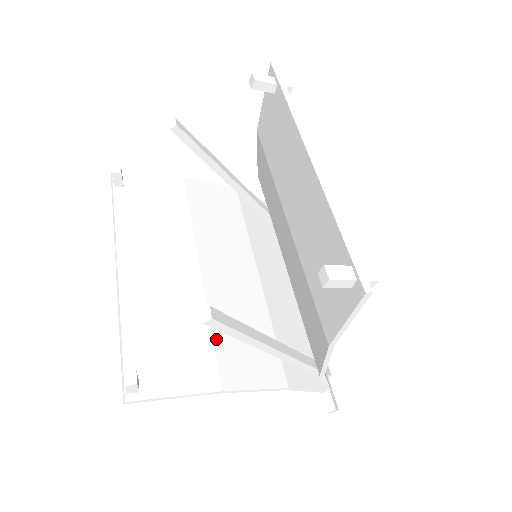
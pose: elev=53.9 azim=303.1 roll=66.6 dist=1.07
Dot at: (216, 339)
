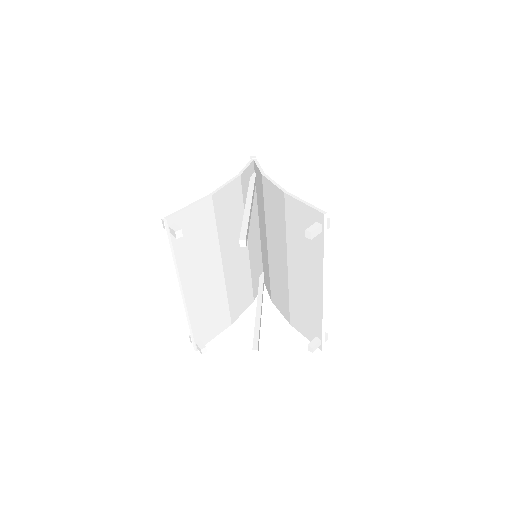
Dot at: (230, 303)
